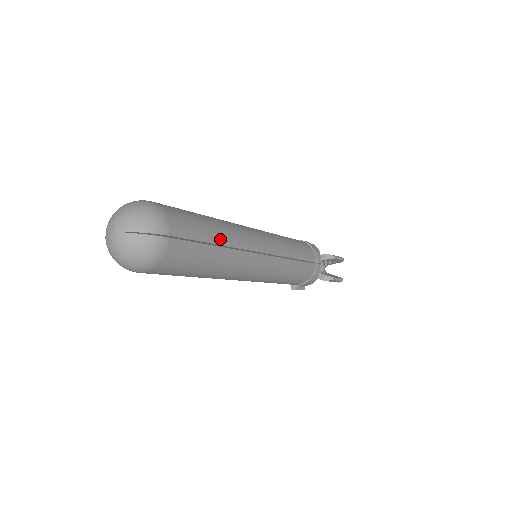
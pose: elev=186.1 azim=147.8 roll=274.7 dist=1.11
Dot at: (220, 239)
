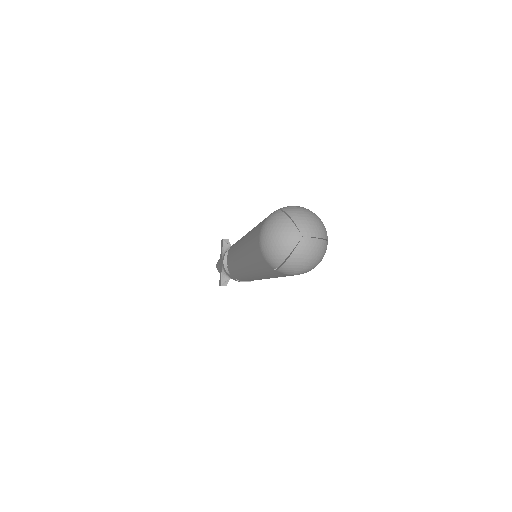
Dot at: occluded
